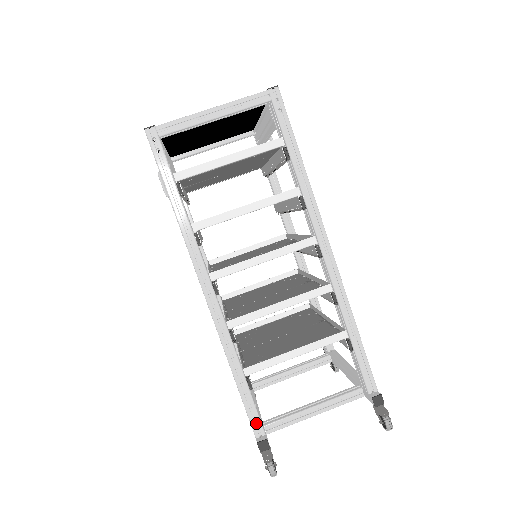
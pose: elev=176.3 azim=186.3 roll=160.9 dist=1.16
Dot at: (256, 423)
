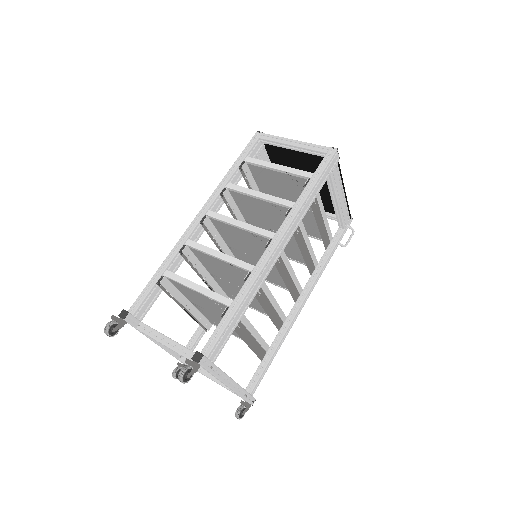
Dot at: (138, 305)
